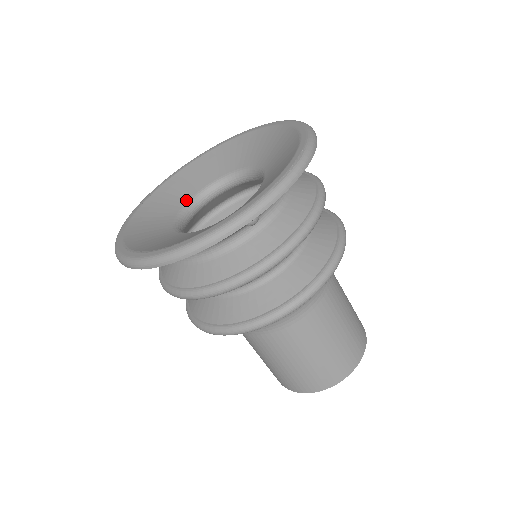
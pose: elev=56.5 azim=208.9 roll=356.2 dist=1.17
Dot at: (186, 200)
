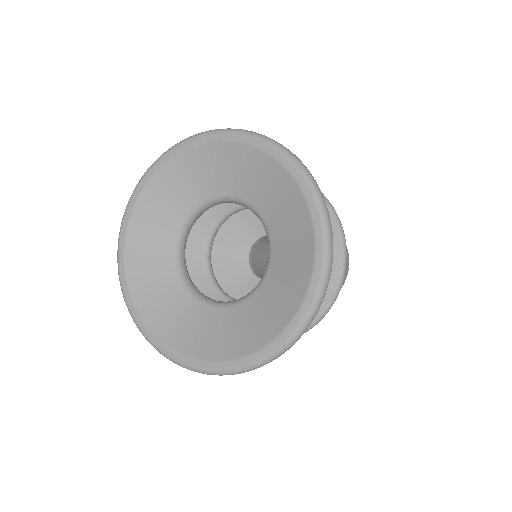
Dot at: (184, 213)
